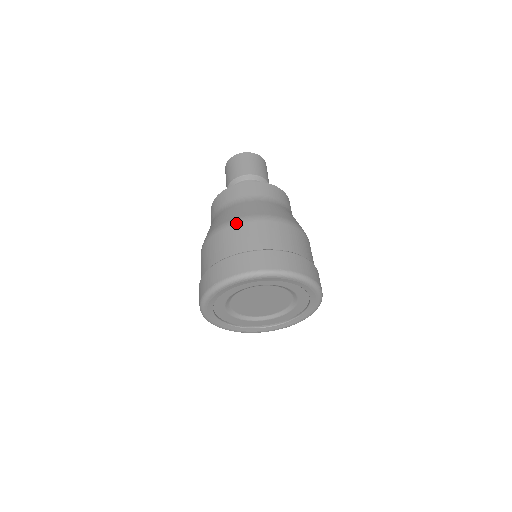
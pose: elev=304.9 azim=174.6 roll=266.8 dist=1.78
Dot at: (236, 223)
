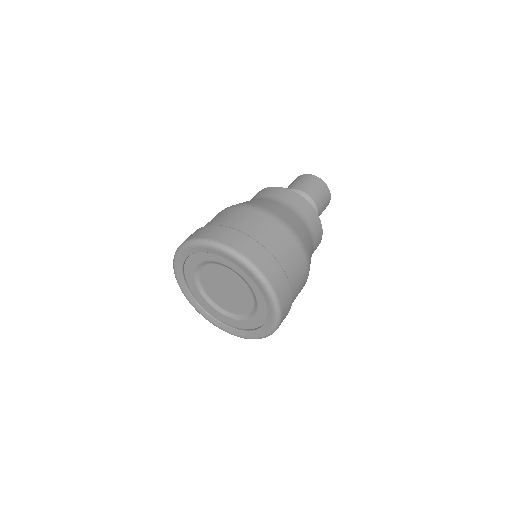
Dot at: (243, 206)
